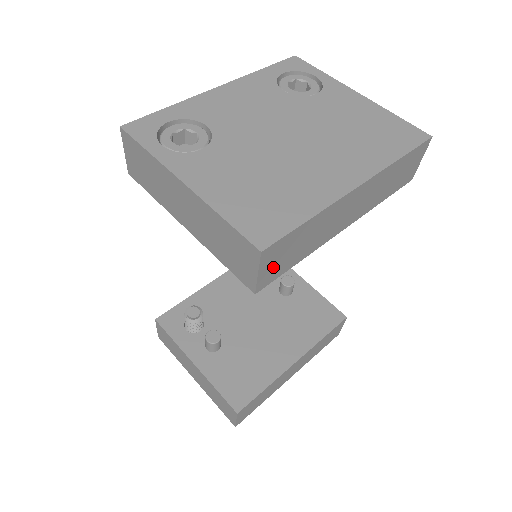
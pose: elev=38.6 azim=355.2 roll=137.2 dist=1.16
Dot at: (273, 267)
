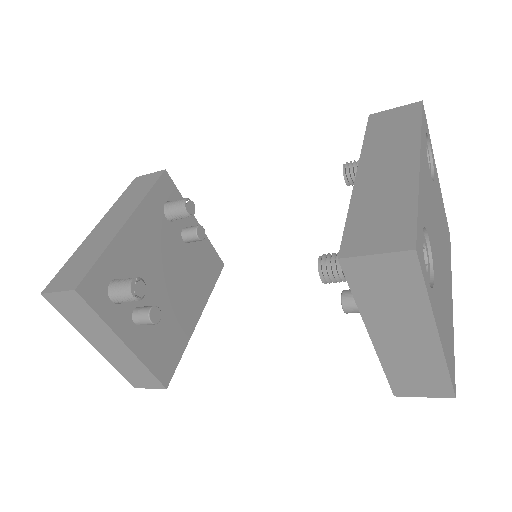
Dot at: occluded
